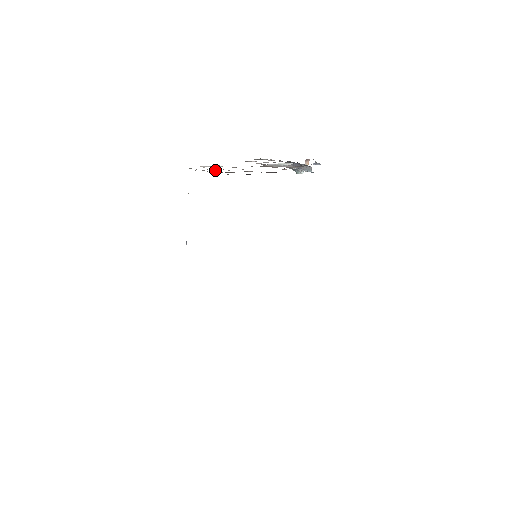
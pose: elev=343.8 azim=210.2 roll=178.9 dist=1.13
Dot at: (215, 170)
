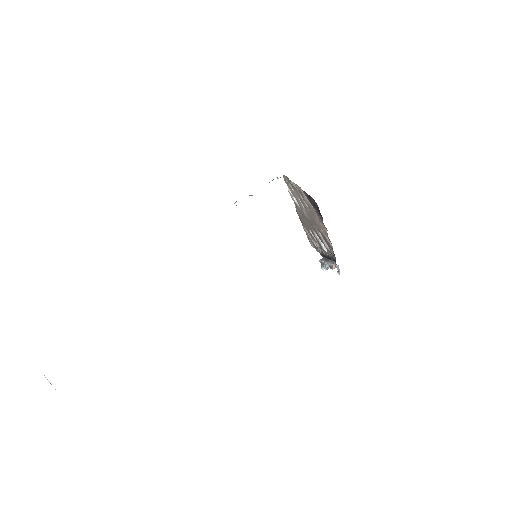
Dot at: (296, 188)
